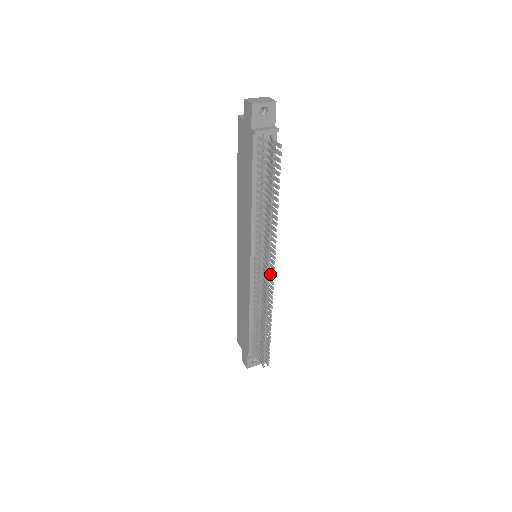
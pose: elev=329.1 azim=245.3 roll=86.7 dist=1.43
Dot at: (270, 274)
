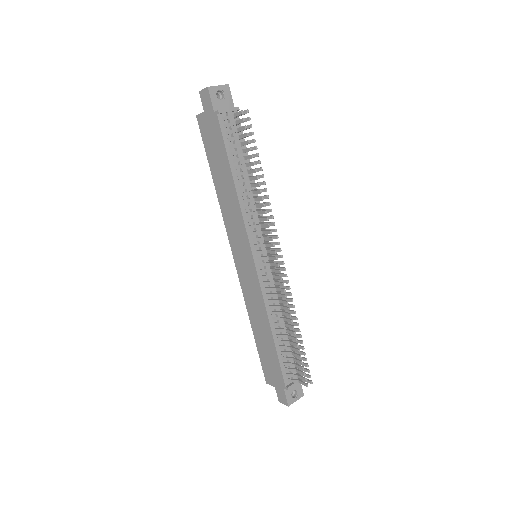
Dot at: (278, 261)
